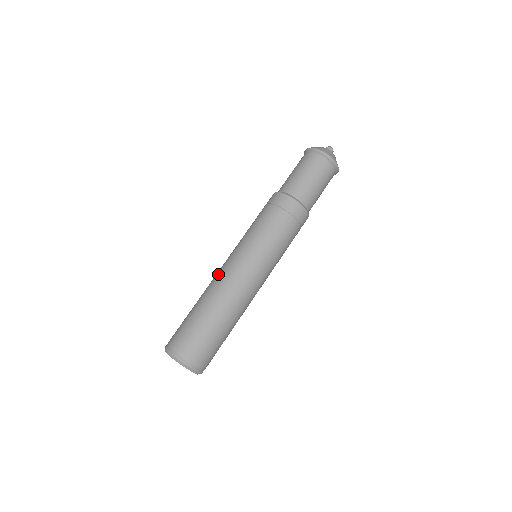
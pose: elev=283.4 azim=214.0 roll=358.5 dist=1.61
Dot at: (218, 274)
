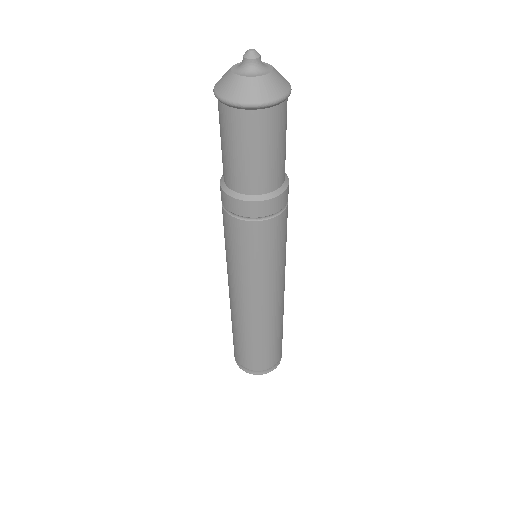
Dot at: occluded
